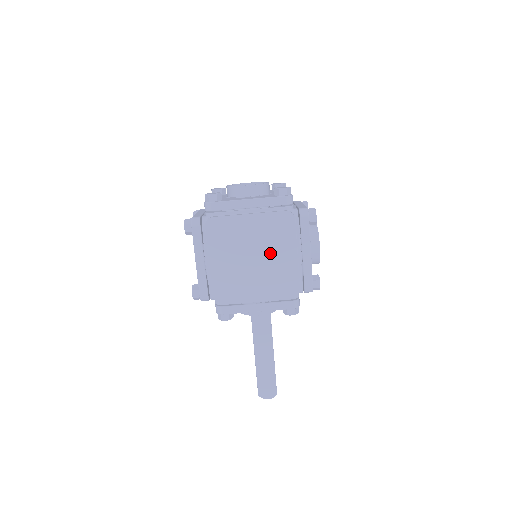
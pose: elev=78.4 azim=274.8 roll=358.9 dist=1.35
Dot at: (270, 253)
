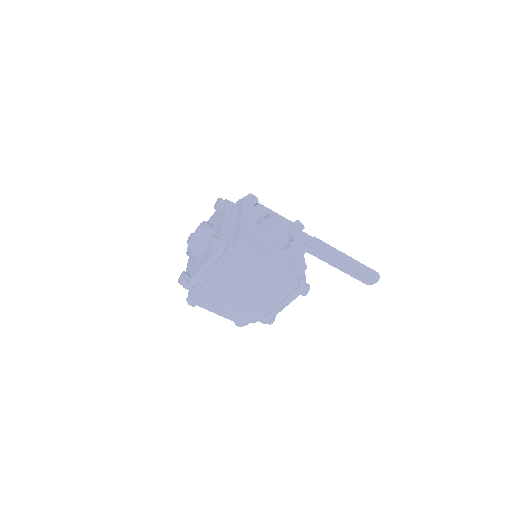
Dot at: (249, 283)
